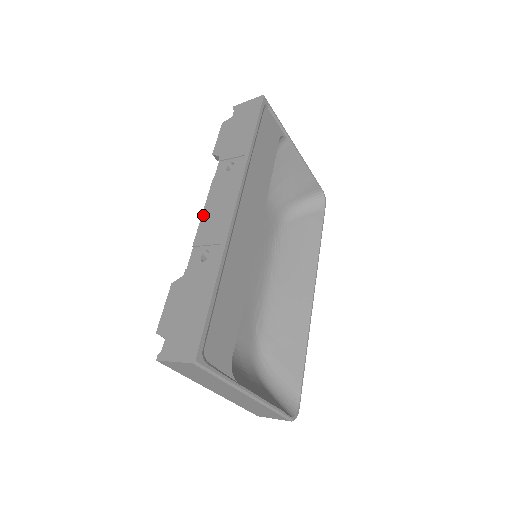
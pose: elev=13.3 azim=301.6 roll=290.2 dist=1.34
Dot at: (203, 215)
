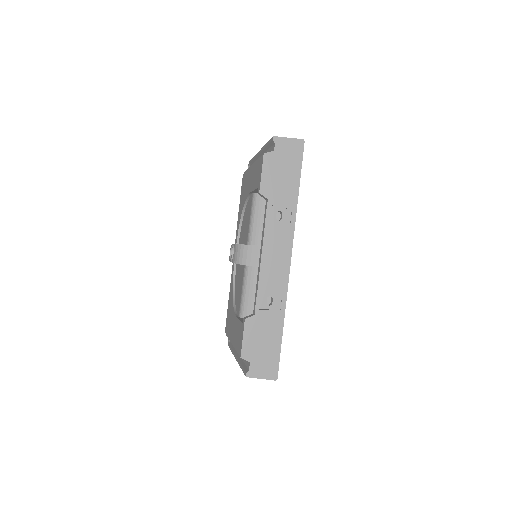
Dot at: (262, 262)
